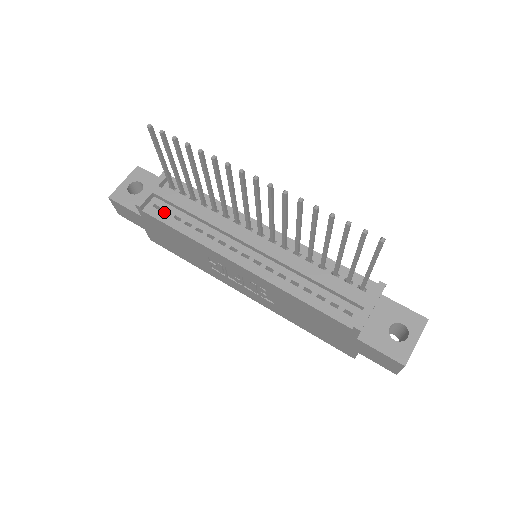
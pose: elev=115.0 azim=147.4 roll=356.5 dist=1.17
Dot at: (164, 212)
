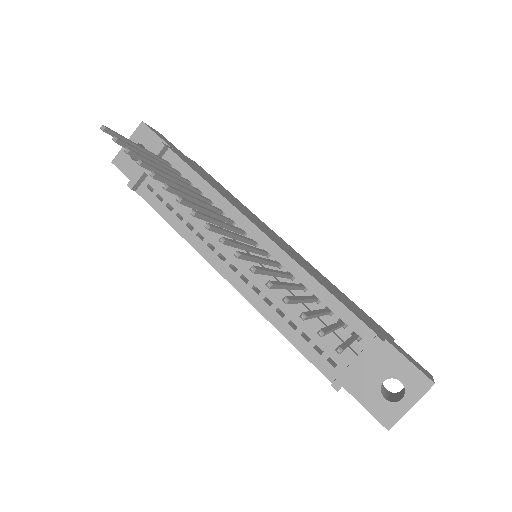
Dot at: (158, 195)
